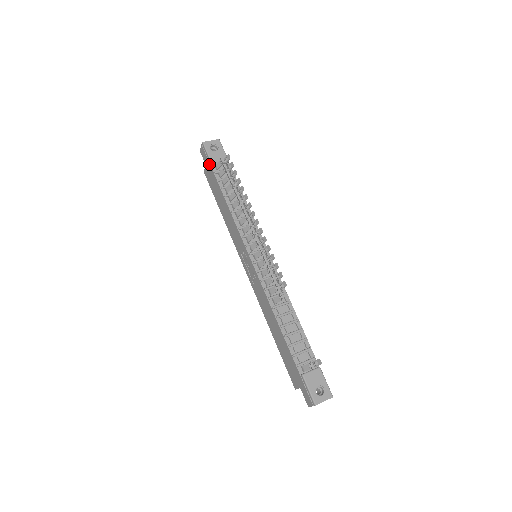
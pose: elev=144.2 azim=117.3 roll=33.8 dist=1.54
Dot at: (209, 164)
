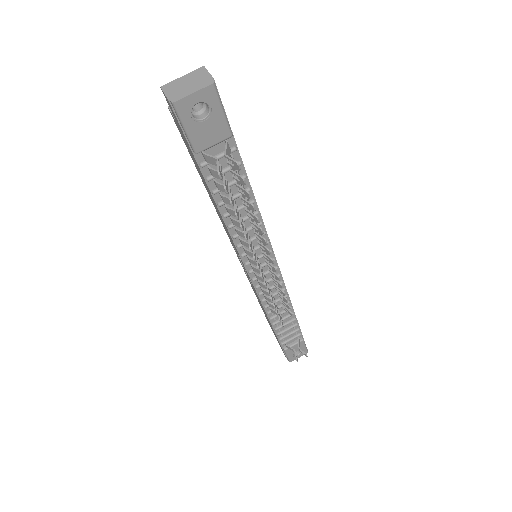
Dot at: occluded
